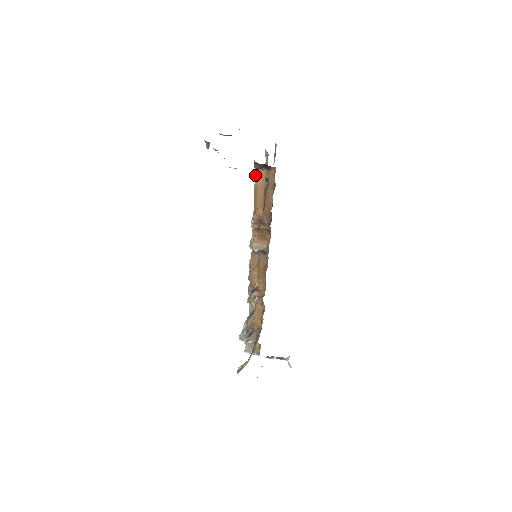
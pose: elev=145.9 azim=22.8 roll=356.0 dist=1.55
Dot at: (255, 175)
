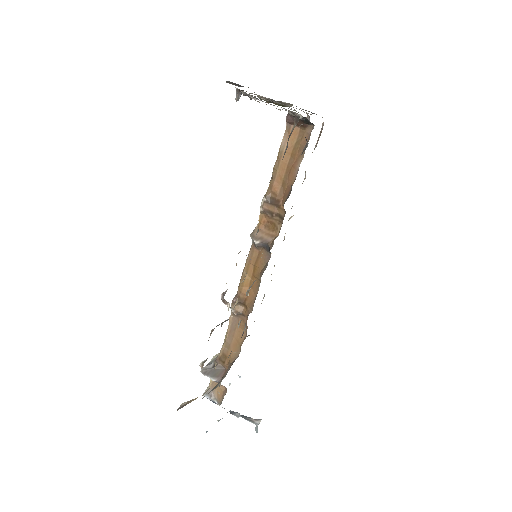
Dot at: (284, 133)
